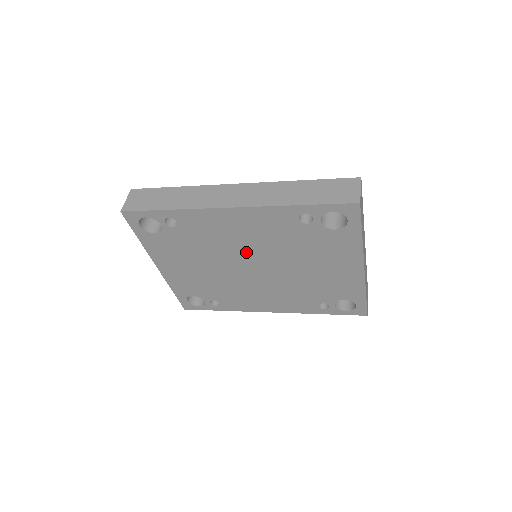
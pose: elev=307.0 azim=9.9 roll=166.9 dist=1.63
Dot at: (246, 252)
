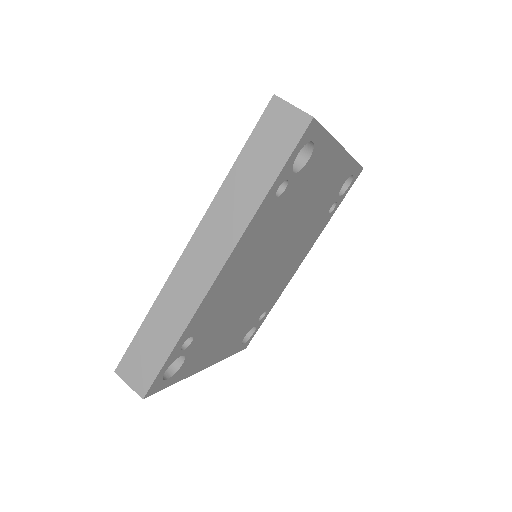
Dot at: (257, 269)
